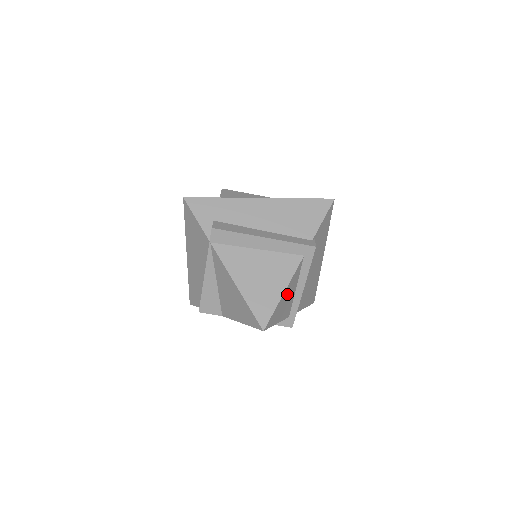
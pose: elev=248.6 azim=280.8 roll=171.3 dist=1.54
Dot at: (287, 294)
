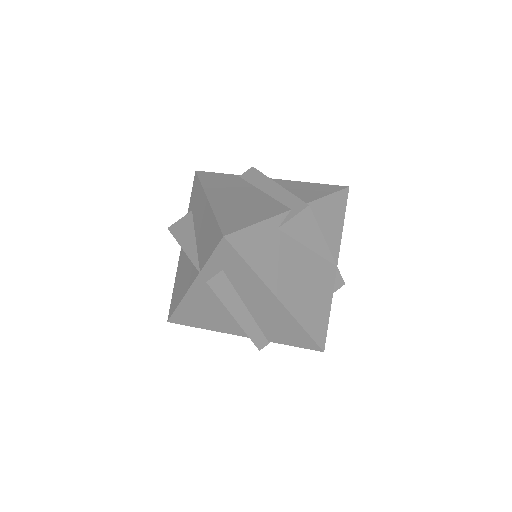
Dot at: occluded
